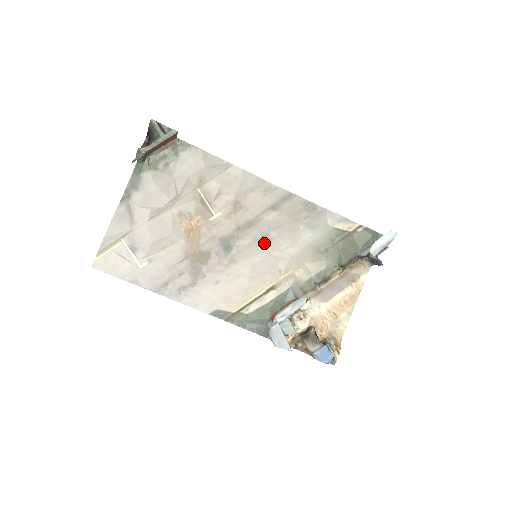
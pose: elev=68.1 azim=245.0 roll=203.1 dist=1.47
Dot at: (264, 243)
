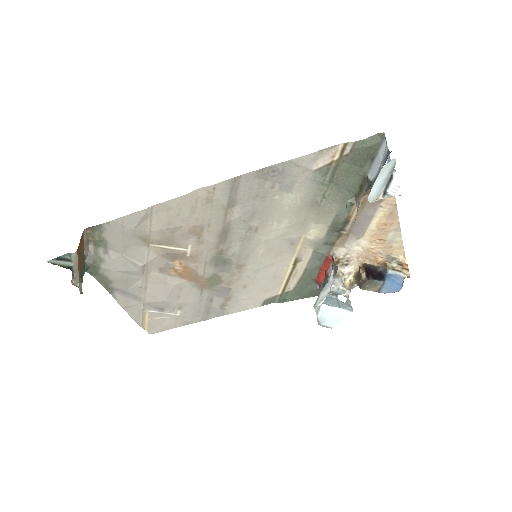
Dot at: (253, 237)
